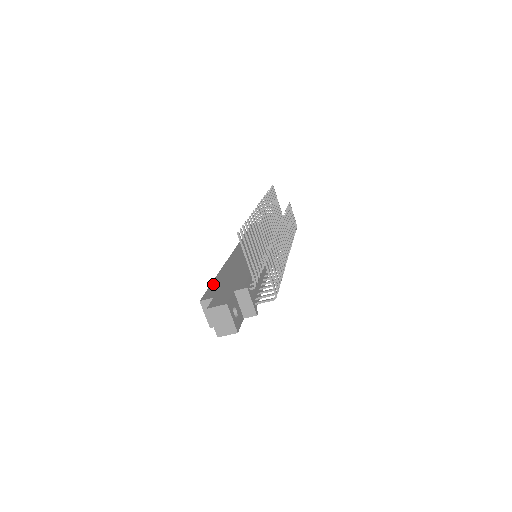
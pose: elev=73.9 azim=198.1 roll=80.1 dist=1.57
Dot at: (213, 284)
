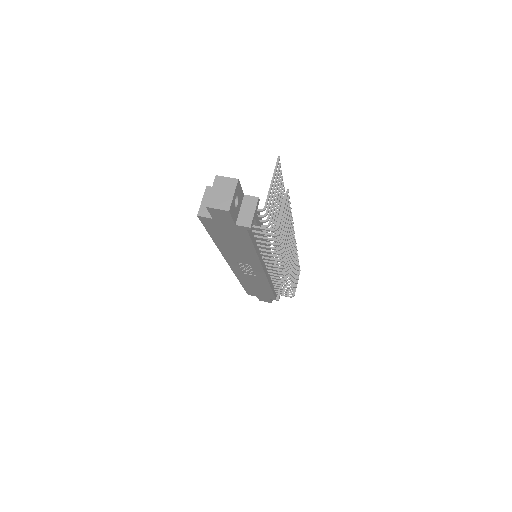
Dot at: occluded
